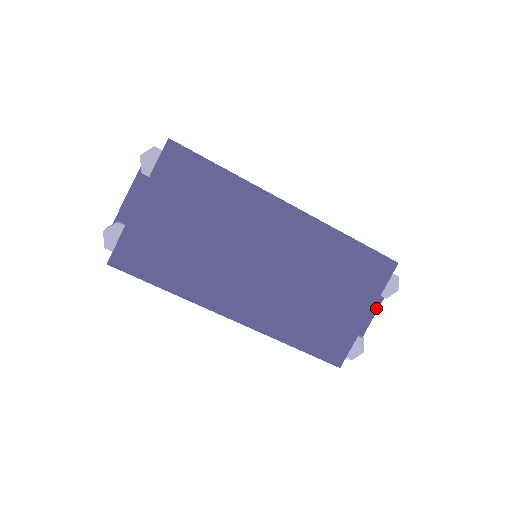
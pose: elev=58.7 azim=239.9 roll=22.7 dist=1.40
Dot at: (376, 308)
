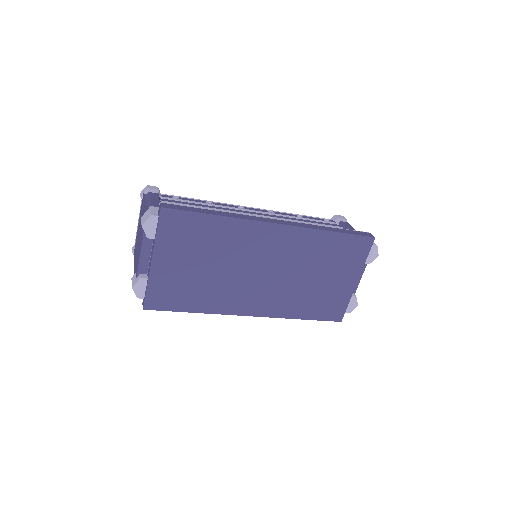
Dot at: (363, 270)
